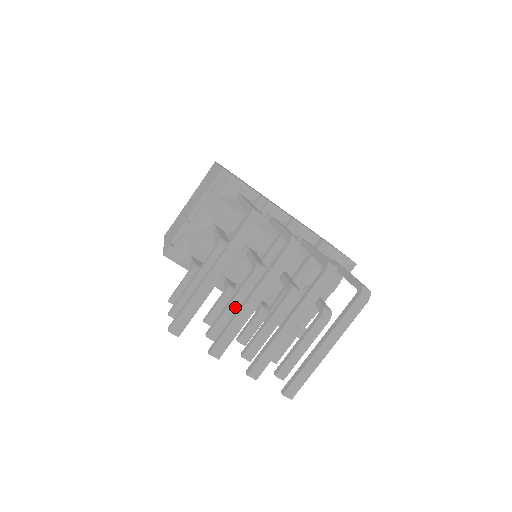
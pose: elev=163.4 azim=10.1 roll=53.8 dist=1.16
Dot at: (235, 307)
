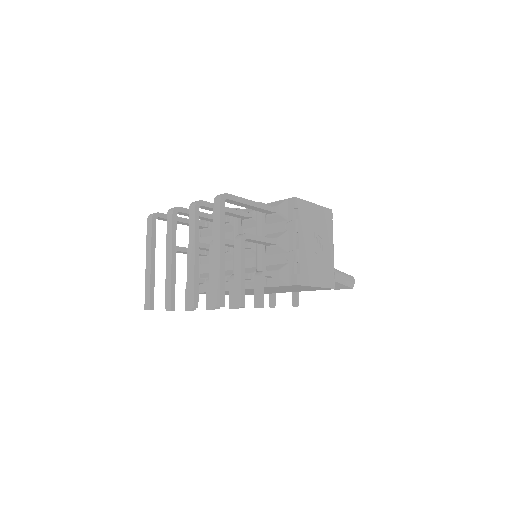
Dot at: occluded
